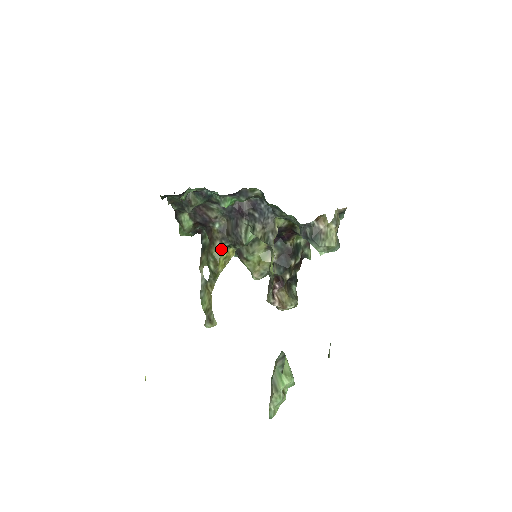
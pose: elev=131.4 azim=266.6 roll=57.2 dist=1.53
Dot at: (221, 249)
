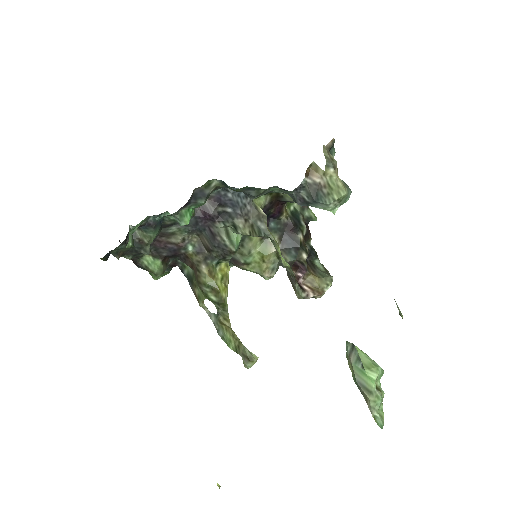
Dot at: (211, 272)
